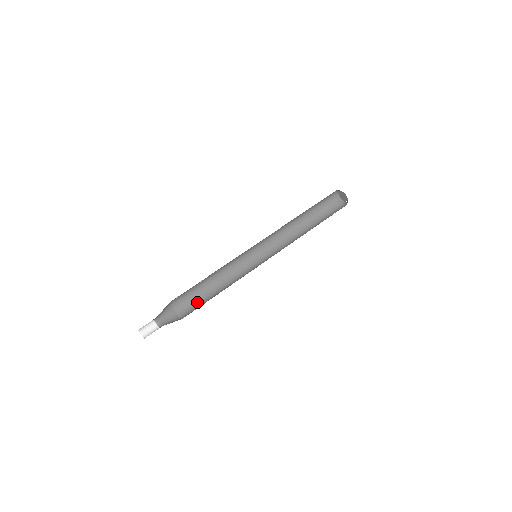
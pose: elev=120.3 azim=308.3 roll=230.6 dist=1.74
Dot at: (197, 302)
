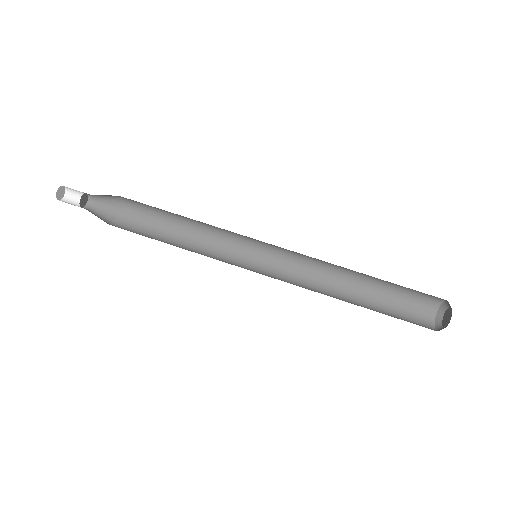
Dot at: (149, 228)
